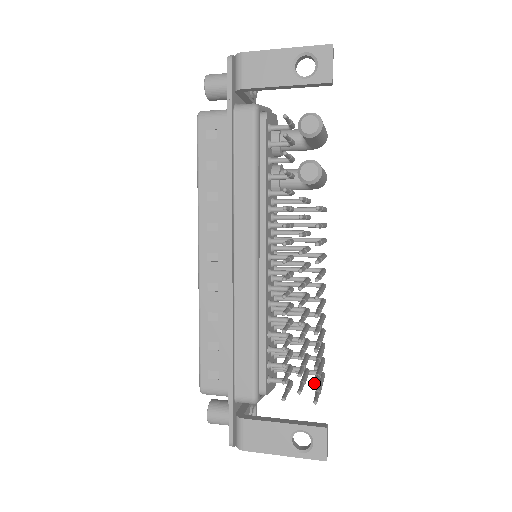
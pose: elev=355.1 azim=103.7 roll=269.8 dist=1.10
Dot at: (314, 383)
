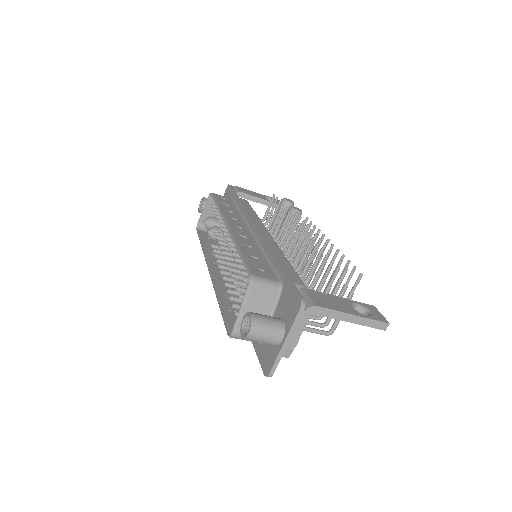
Dot at: (353, 267)
